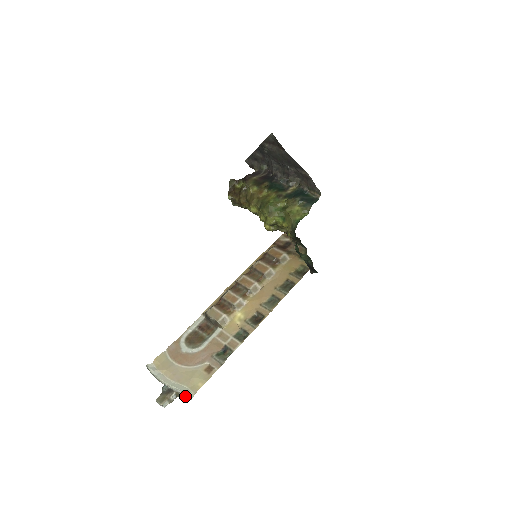
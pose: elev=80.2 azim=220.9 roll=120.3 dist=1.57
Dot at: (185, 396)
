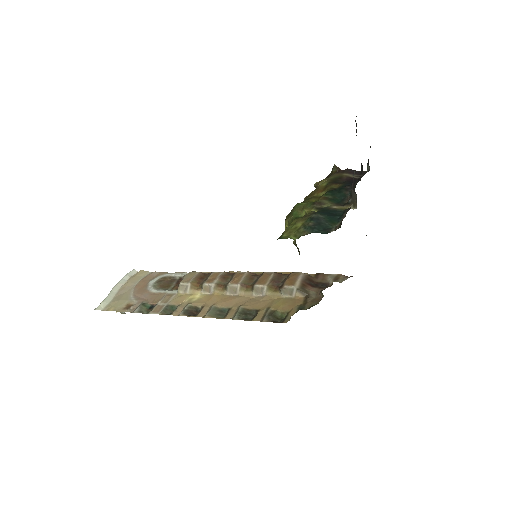
Dot at: (102, 306)
